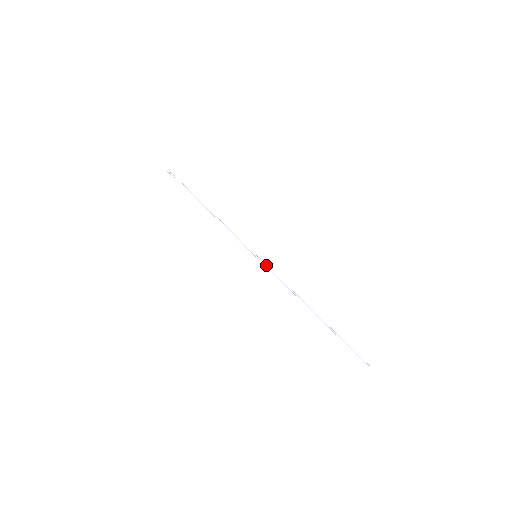
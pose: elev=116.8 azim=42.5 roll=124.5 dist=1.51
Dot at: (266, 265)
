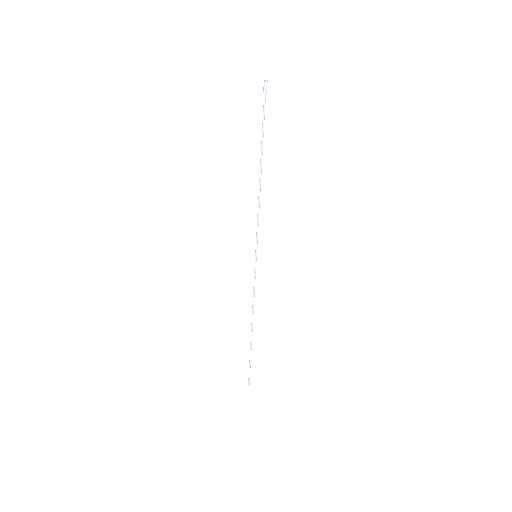
Dot at: (255, 271)
